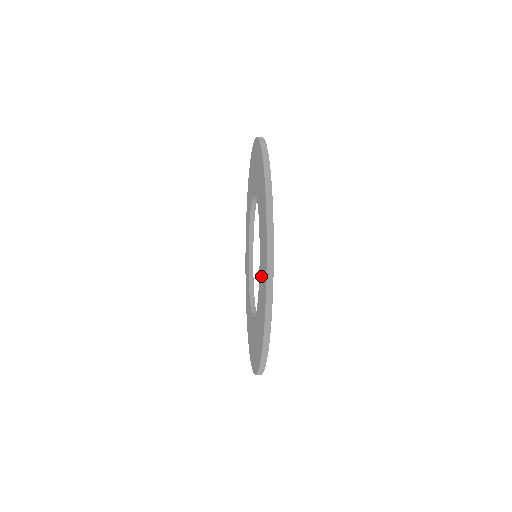
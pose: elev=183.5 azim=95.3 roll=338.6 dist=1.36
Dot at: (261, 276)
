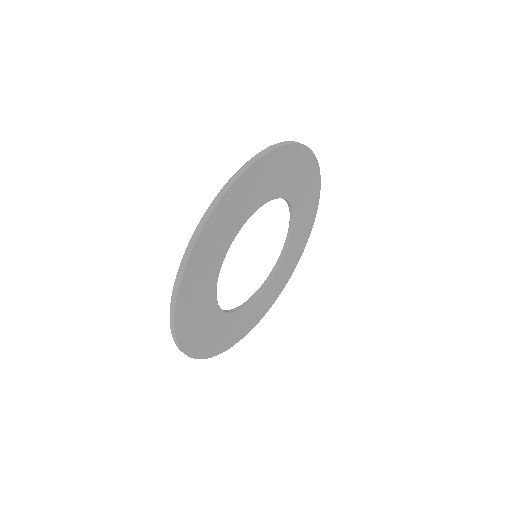
Dot at: occluded
